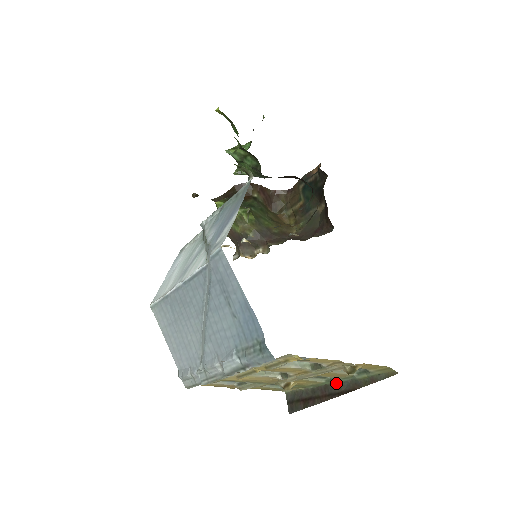
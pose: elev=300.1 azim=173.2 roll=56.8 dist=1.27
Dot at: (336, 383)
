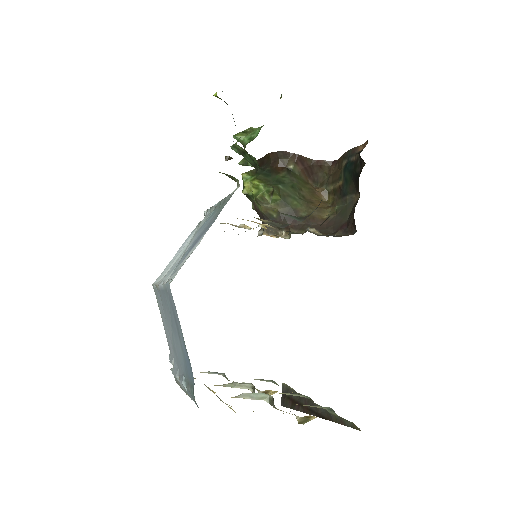
Dot at: occluded
